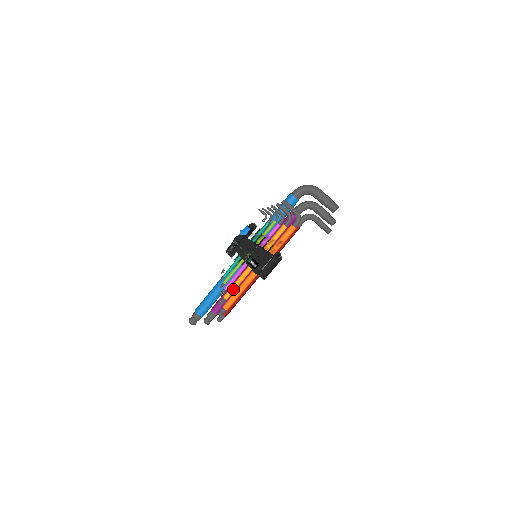
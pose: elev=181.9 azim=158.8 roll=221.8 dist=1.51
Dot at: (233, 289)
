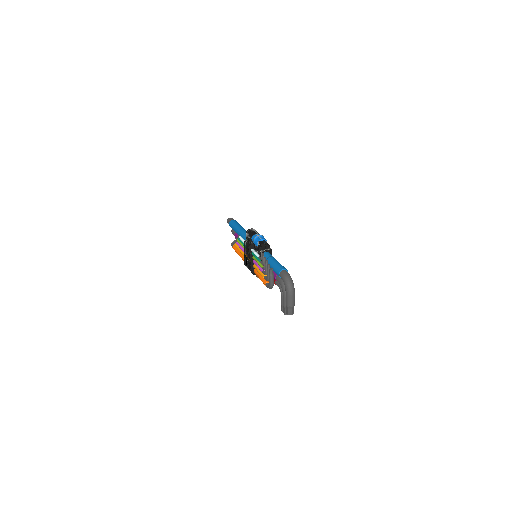
Dot at: (238, 250)
